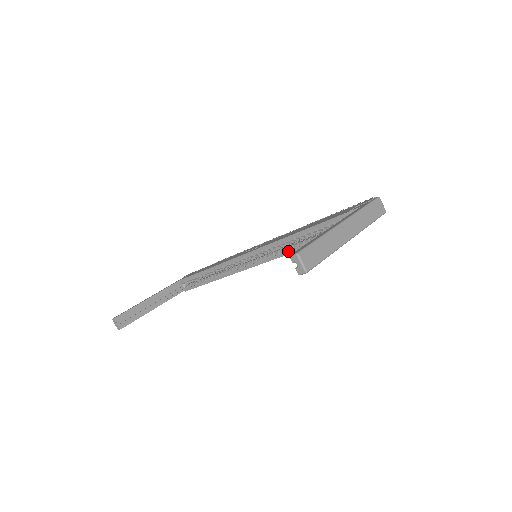
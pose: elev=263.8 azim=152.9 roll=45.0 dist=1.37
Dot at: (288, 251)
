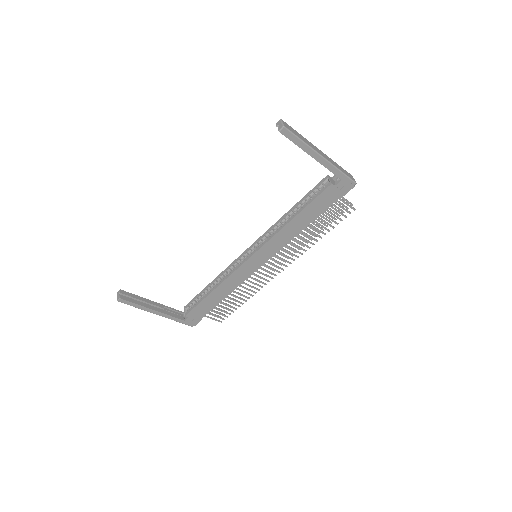
Dot at: (281, 227)
